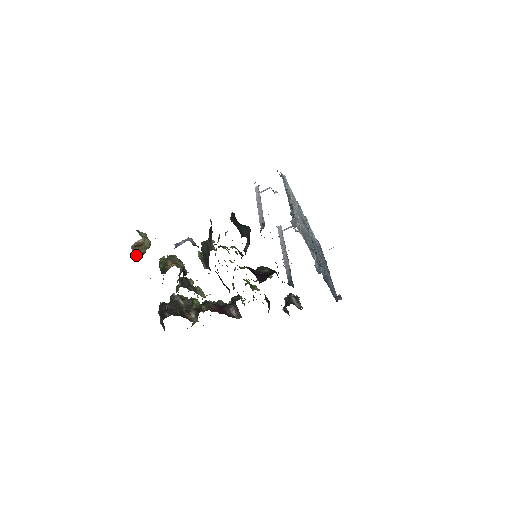
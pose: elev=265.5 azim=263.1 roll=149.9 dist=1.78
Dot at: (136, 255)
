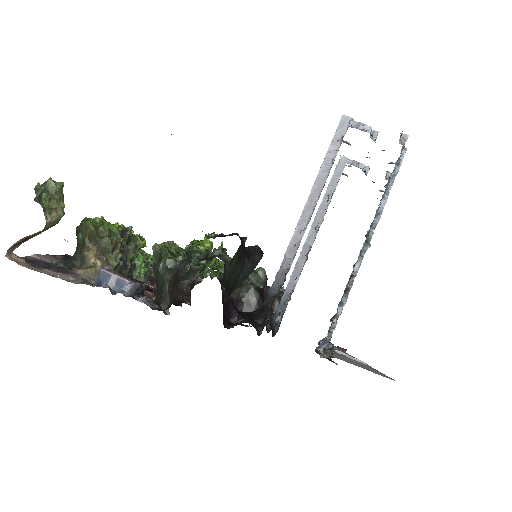
Dot at: occluded
